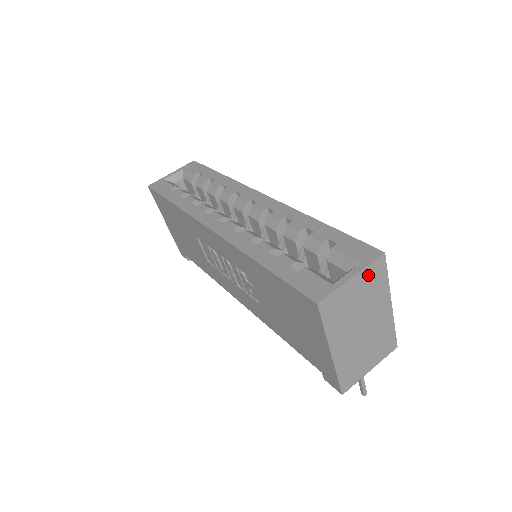
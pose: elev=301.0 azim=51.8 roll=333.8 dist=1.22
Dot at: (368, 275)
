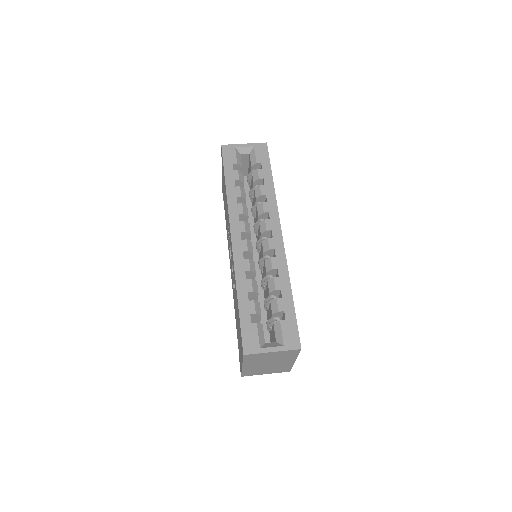
Dot at: (284, 353)
